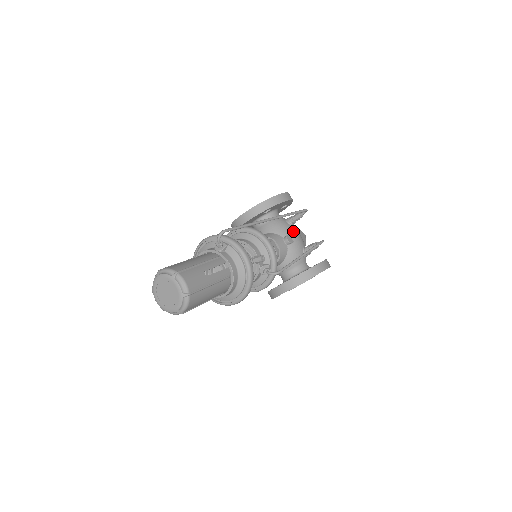
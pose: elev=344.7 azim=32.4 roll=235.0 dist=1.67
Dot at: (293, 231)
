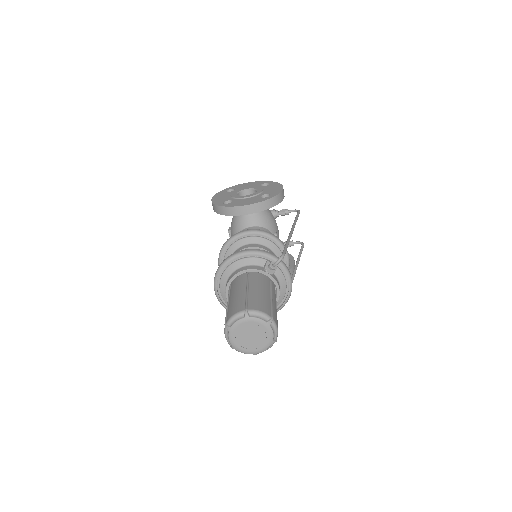
Dot at: (277, 226)
